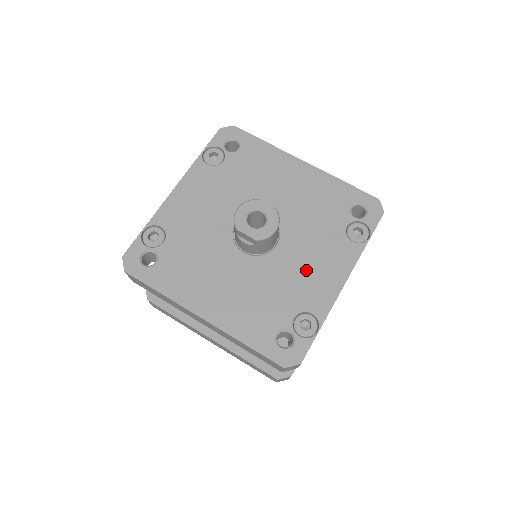
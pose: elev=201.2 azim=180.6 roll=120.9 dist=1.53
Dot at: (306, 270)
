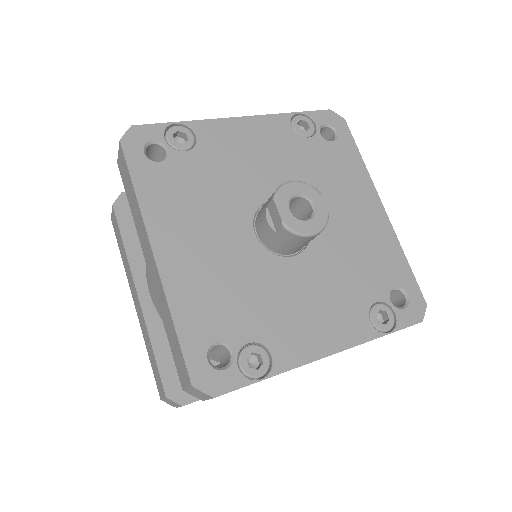
Dot at: (302, 306)
